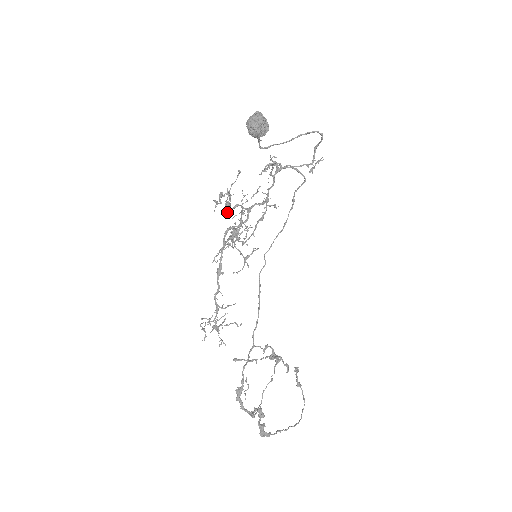
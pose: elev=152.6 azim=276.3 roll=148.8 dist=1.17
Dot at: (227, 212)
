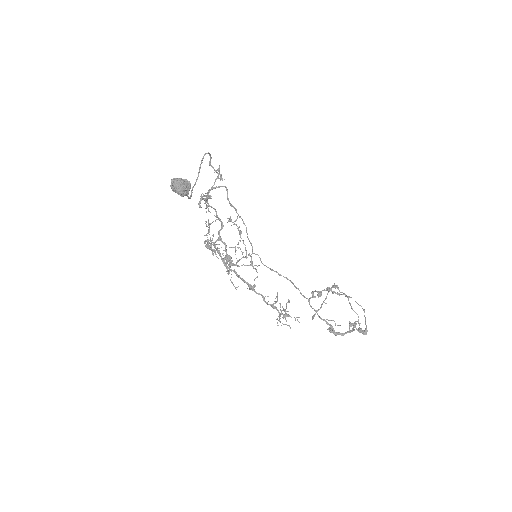
Dot at: (212, 254)
